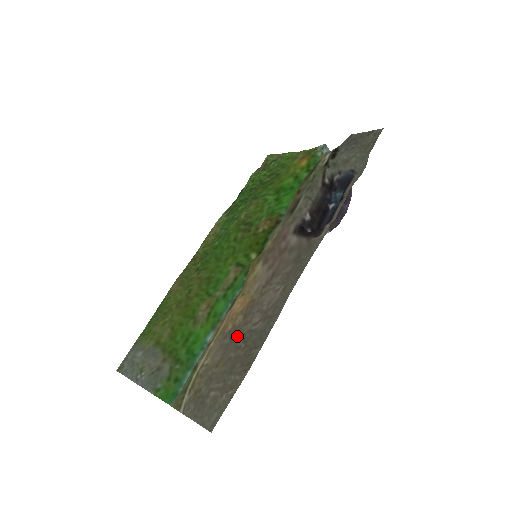
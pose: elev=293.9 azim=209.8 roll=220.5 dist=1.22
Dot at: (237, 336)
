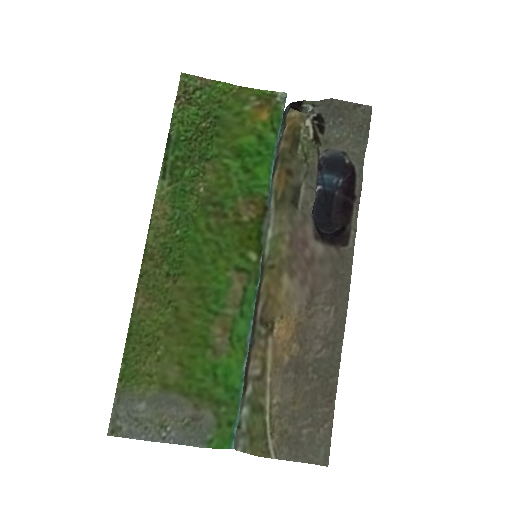
Dot at: (303, 368)
